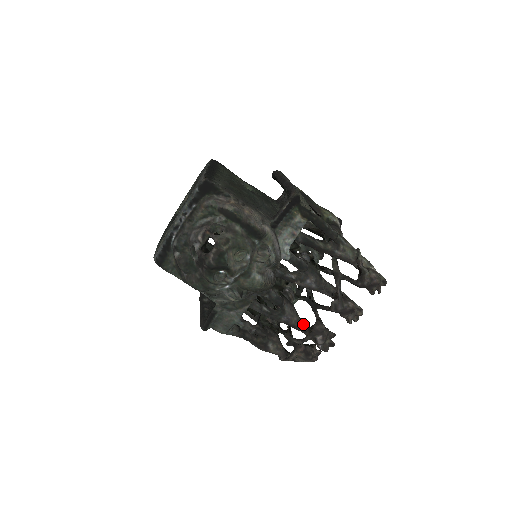
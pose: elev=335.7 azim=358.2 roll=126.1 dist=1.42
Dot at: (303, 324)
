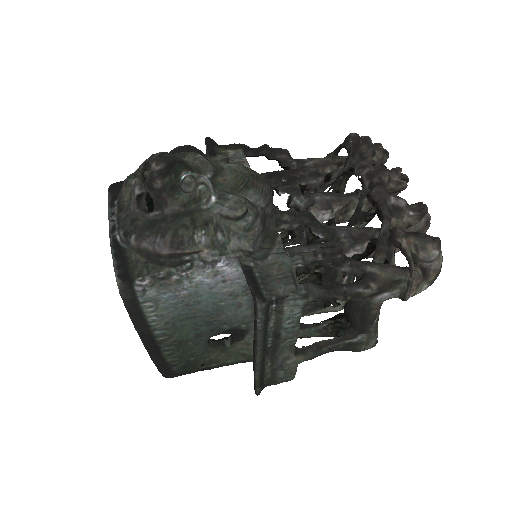
Dot at: (370, 228)
